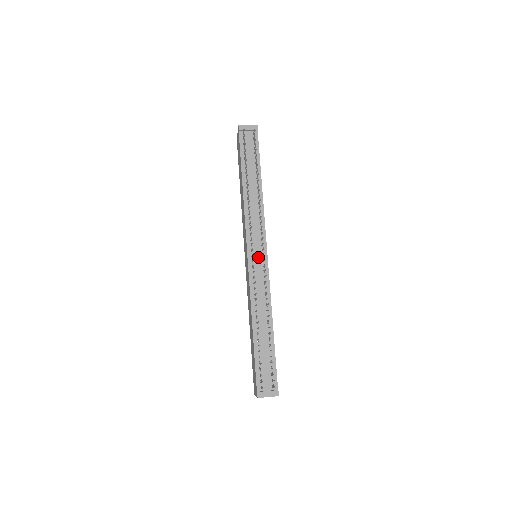
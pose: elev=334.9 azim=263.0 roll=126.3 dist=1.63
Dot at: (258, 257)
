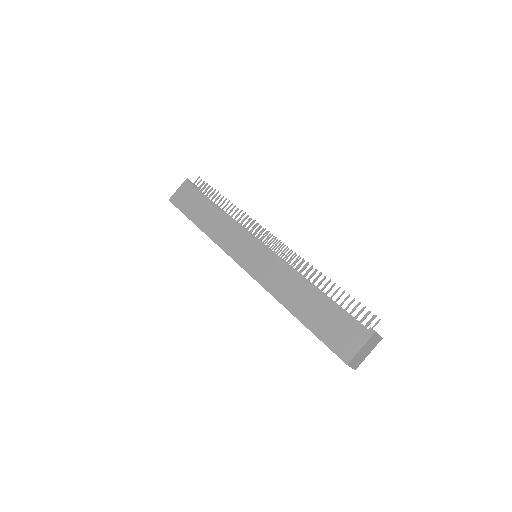
Dot at: occluded
